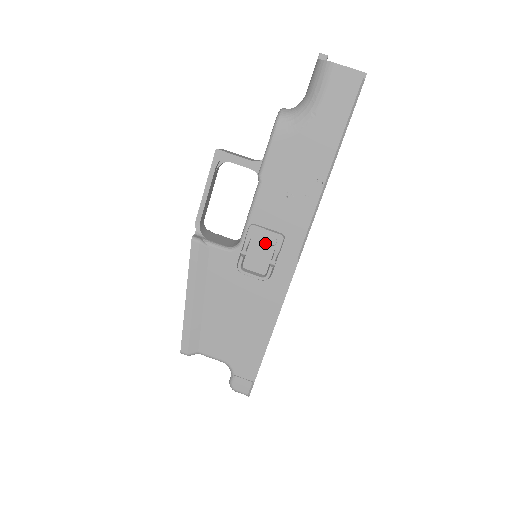
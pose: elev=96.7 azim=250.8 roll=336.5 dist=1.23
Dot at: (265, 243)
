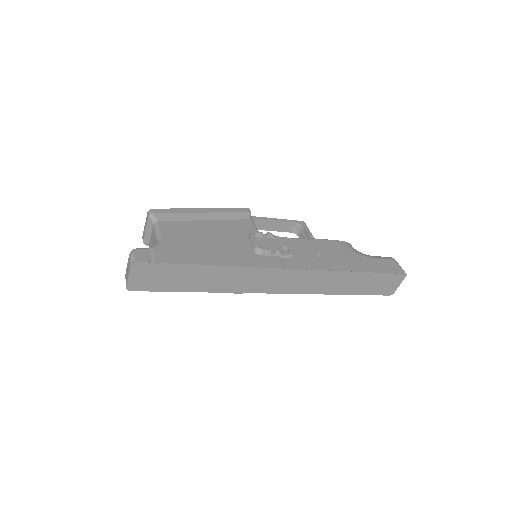
Dot at: (280, 246)
